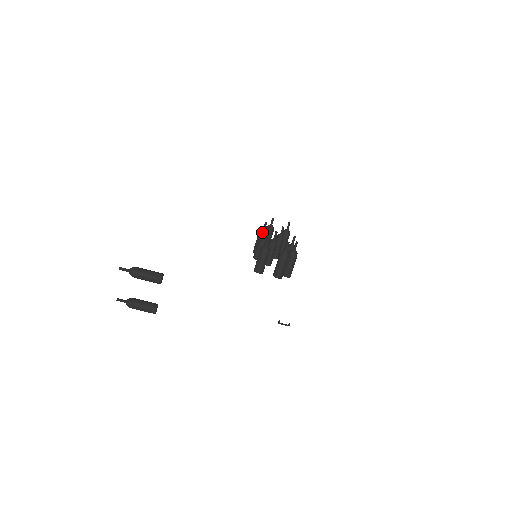
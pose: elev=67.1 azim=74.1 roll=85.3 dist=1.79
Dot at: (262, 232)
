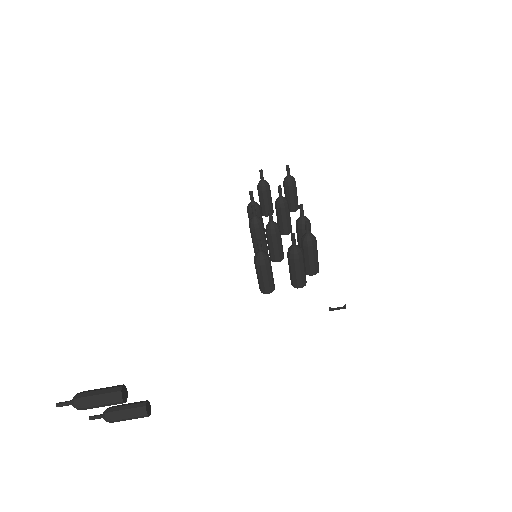
Dot at: (251, 209)
